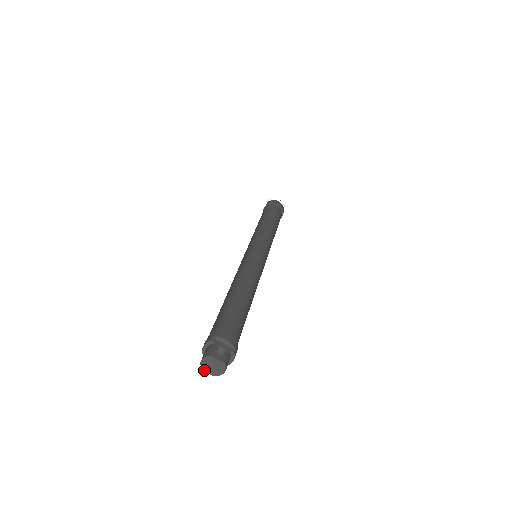
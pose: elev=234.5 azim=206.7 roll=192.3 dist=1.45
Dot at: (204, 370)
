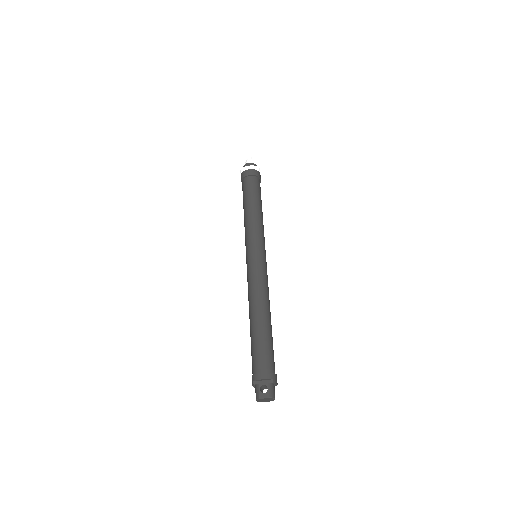
Dot at: occluded
